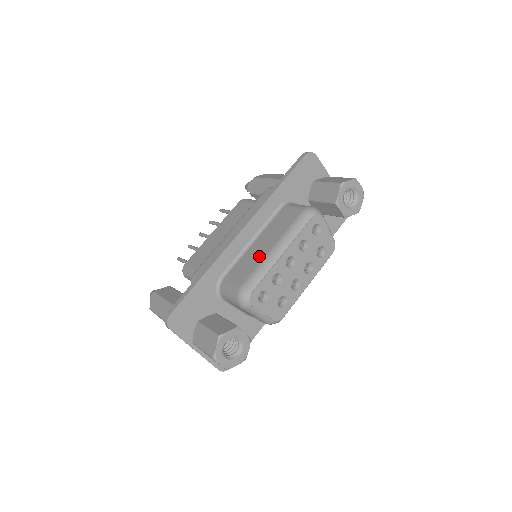
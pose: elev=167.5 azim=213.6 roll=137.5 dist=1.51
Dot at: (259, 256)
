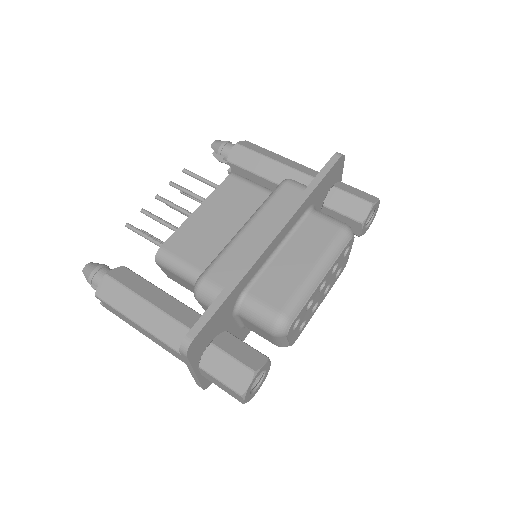
Dot at: (296, 275)
